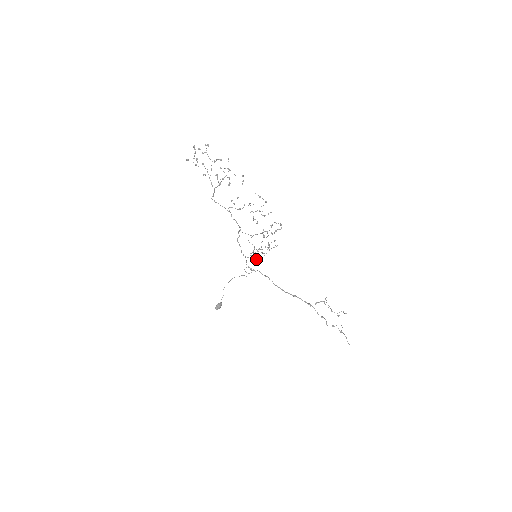
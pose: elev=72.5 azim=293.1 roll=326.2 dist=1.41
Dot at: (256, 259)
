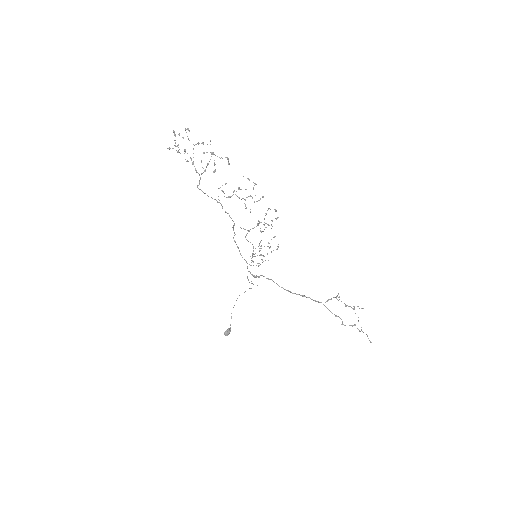
Dot at: occluded
